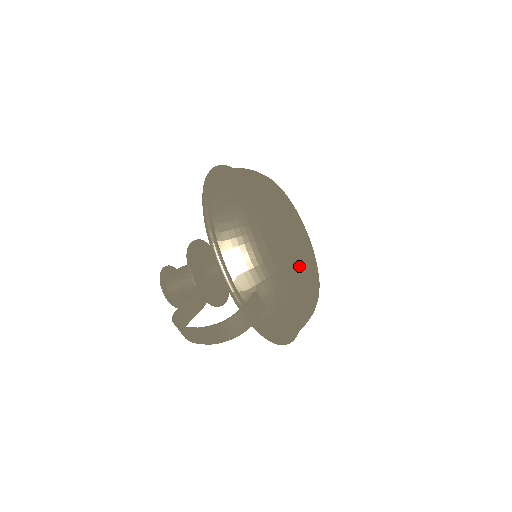
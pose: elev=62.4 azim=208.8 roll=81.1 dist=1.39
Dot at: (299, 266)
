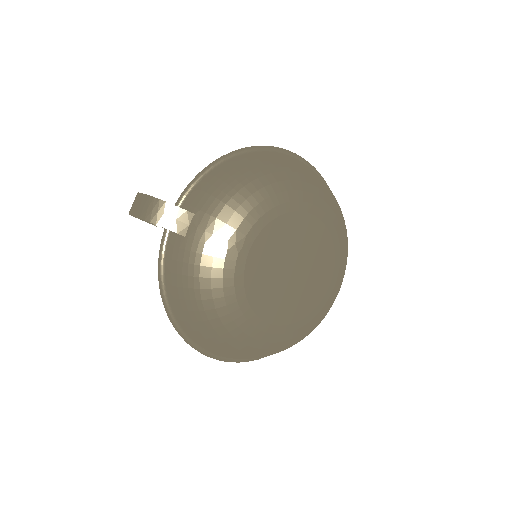
Dot at: (255, 269)
